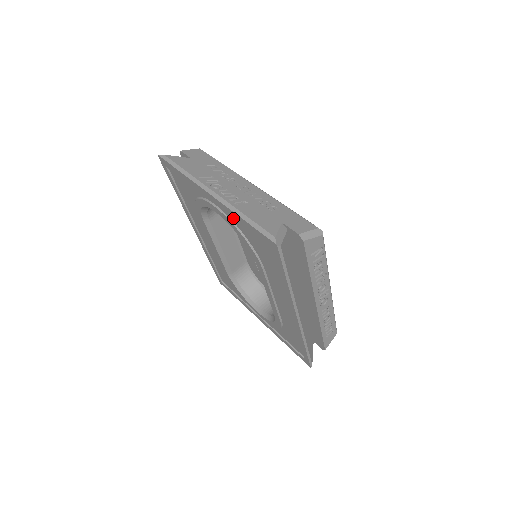
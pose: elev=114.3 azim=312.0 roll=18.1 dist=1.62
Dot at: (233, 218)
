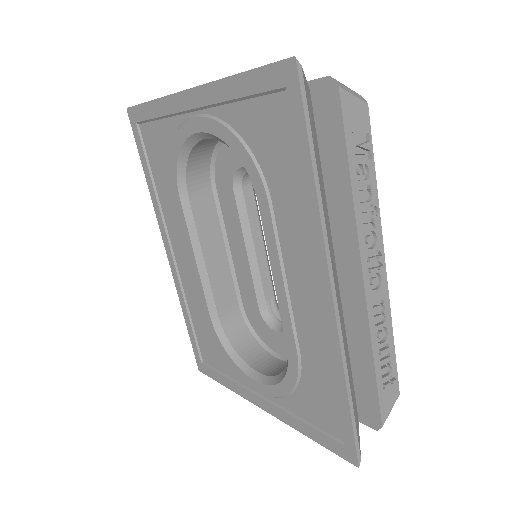
Dot at: (222, 101)
